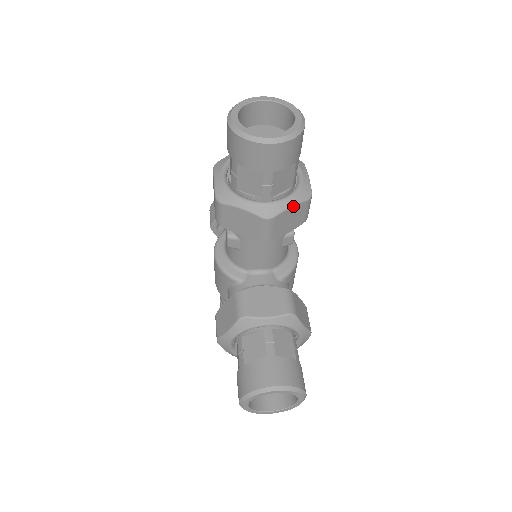
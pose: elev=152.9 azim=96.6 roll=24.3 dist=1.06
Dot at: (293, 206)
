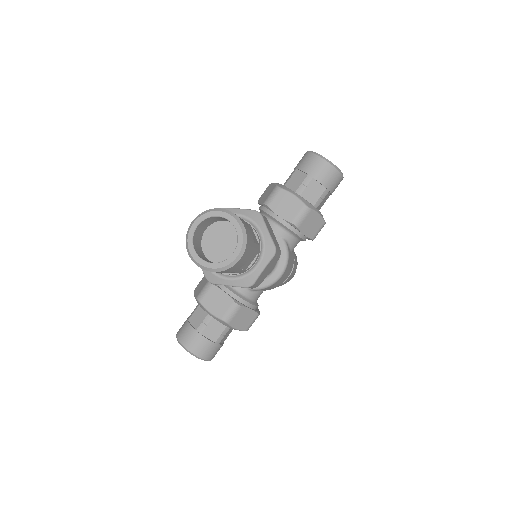
Dot at: occluded
